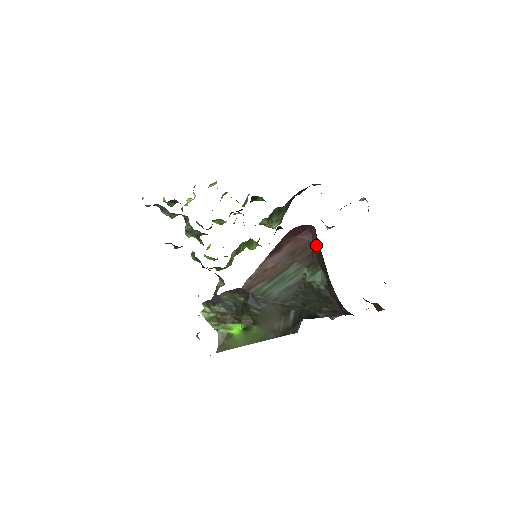
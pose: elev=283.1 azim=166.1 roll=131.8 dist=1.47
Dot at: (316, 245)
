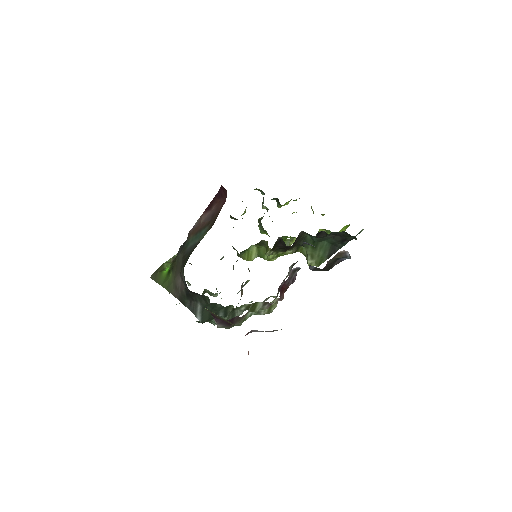
Dot at: occluded
